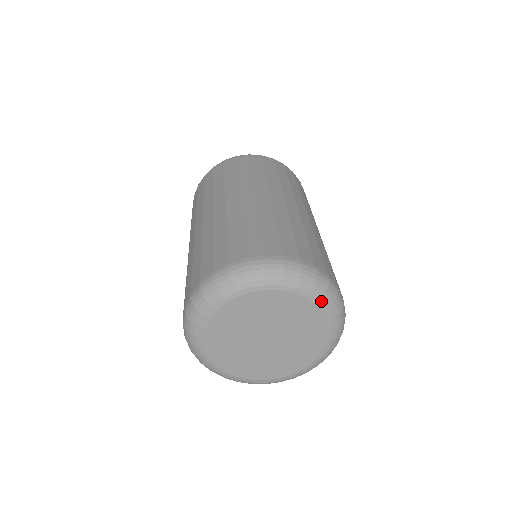
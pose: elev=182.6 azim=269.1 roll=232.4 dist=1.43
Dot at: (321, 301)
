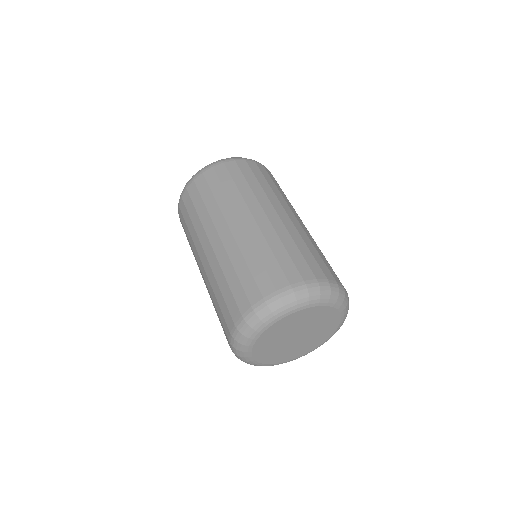
Dot at: (344, 311)
